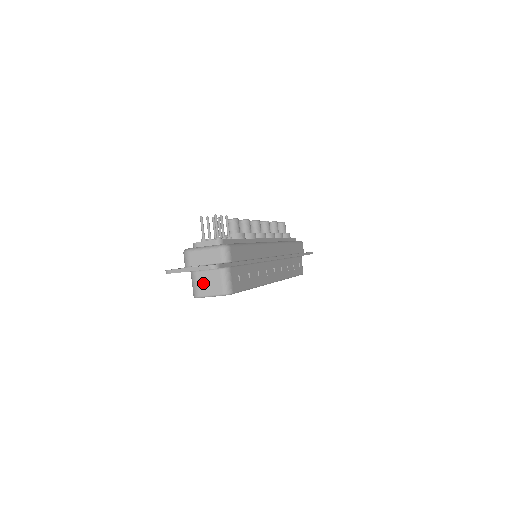
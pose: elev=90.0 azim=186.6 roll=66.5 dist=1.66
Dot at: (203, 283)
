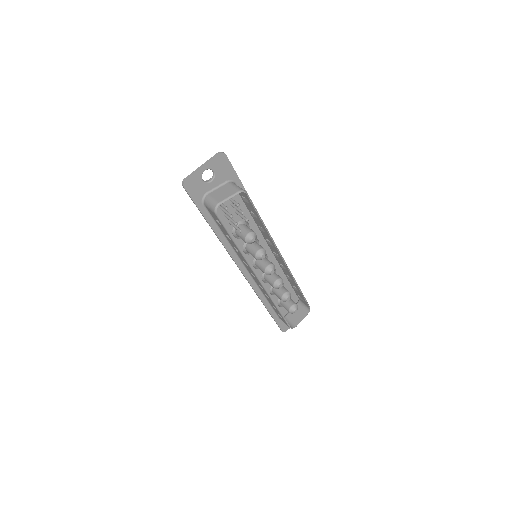
Dot at: (218, 195)
